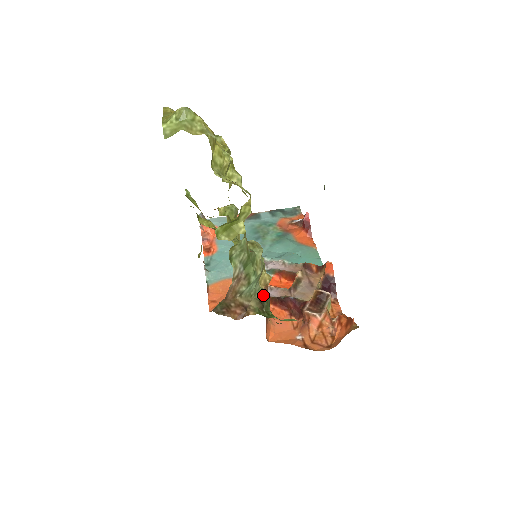
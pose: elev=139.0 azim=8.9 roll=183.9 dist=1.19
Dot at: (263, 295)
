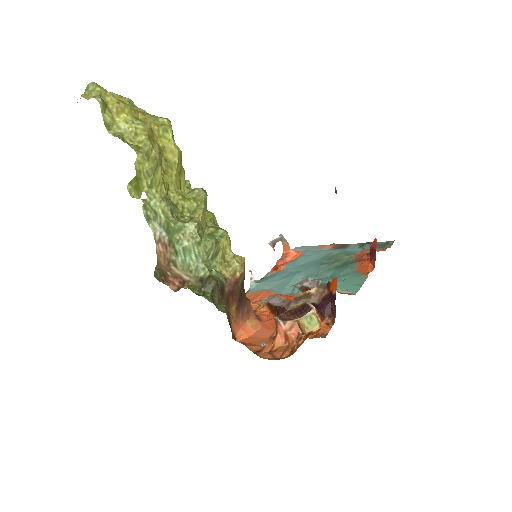
Dot at: (209, 276)
